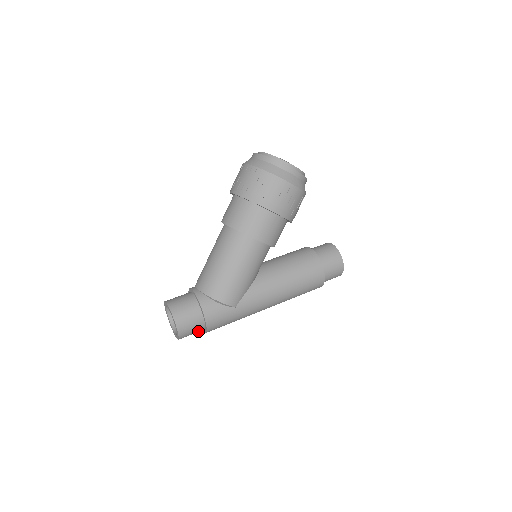
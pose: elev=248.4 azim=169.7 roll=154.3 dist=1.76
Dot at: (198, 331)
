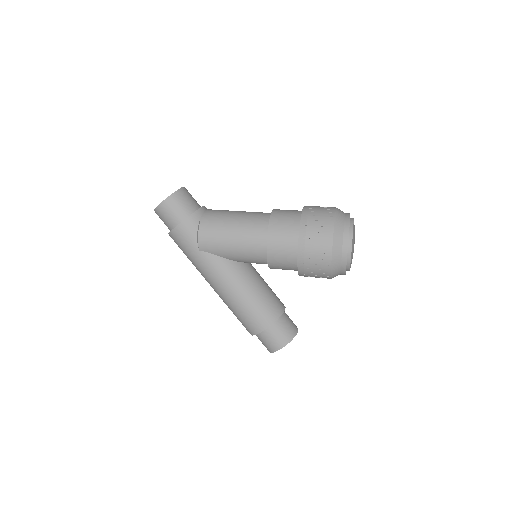
Dot at: (167, 225)
